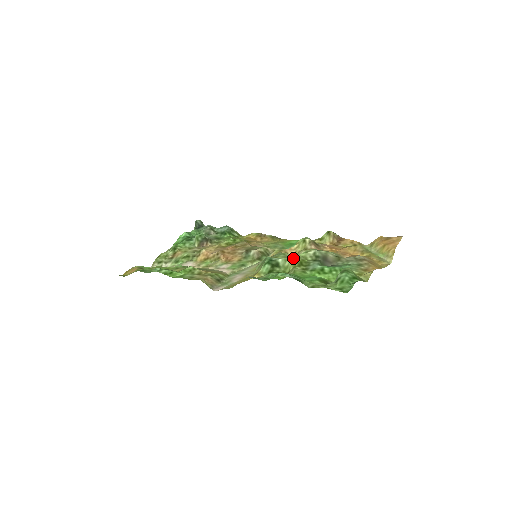
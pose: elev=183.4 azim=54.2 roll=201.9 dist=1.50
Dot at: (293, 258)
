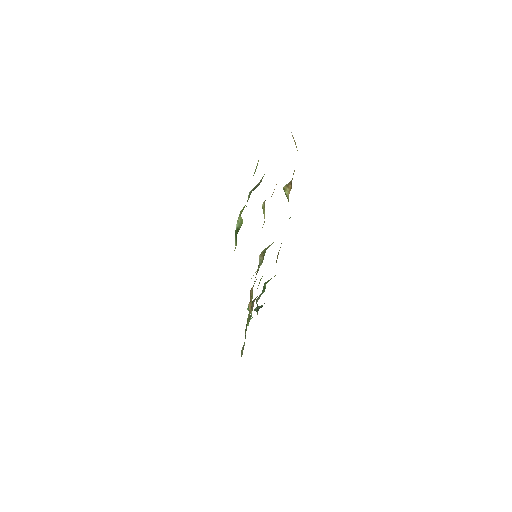
Dot at: (239, 214)
